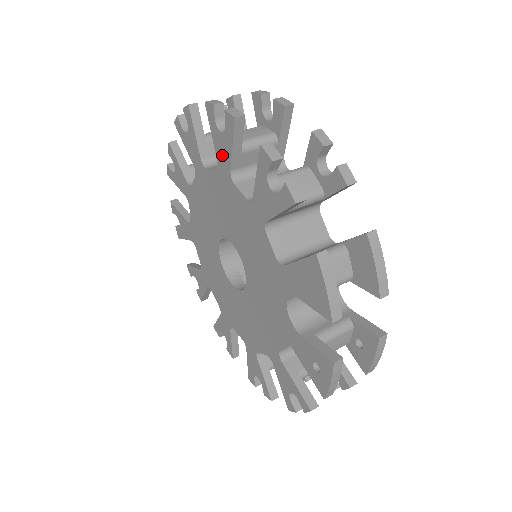
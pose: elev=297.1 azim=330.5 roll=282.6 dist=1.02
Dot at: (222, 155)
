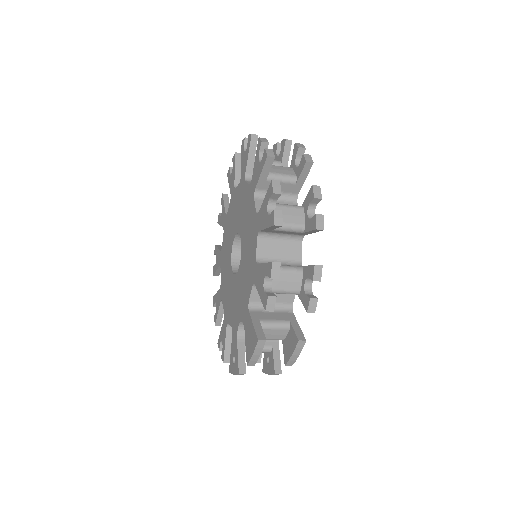
Dot at: (261, 217)
